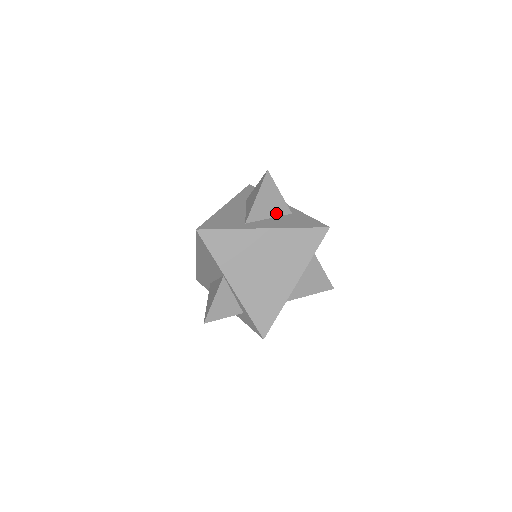
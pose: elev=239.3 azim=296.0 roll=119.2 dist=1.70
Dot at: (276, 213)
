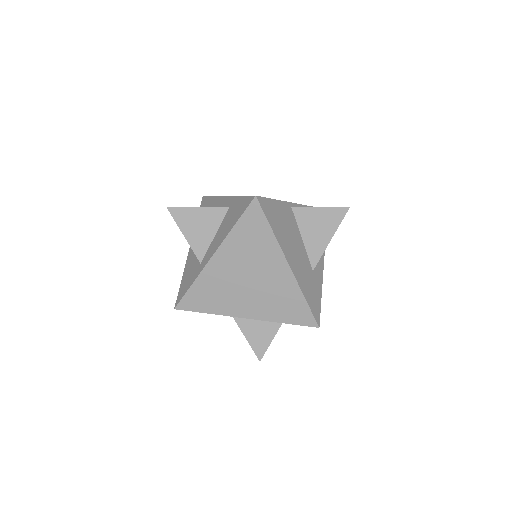
Dot at: (215, 225)
